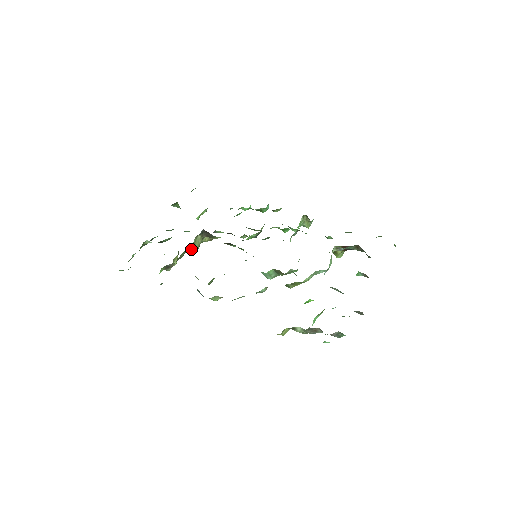
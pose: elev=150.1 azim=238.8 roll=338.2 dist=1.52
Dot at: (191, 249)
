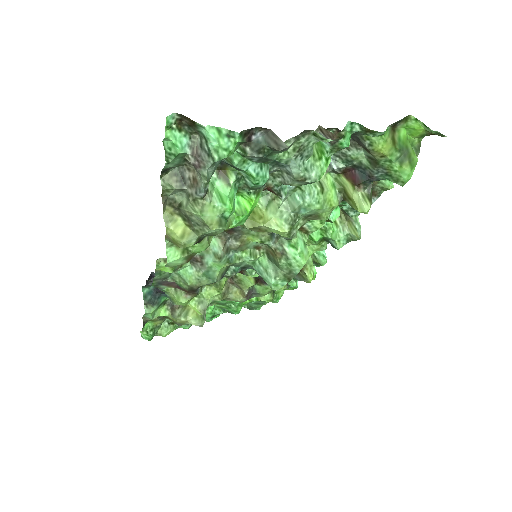
Dot at: occluded
